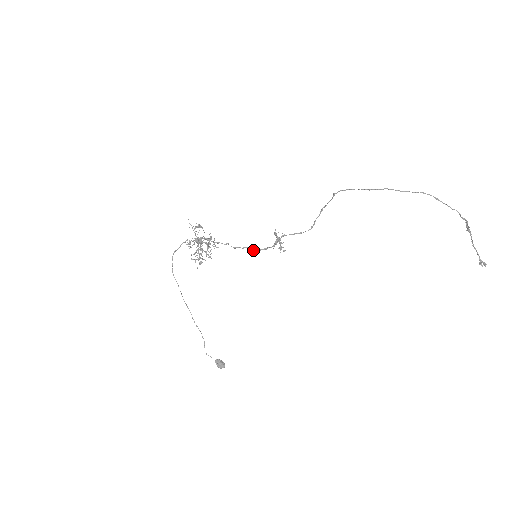
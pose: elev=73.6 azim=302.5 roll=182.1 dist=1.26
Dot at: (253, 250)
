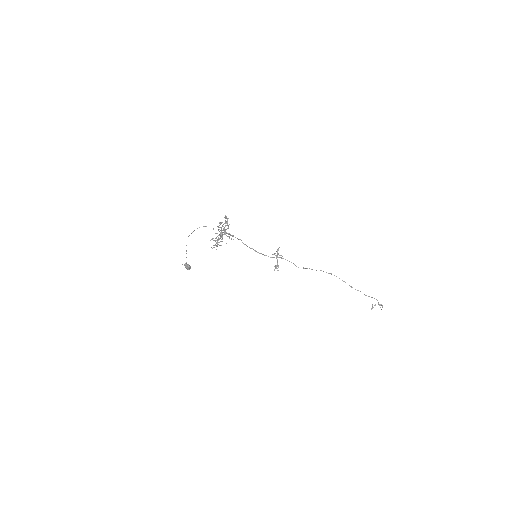
Dot at: occluded
